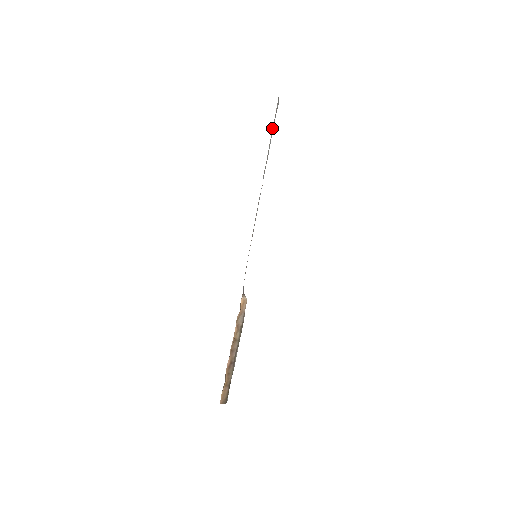
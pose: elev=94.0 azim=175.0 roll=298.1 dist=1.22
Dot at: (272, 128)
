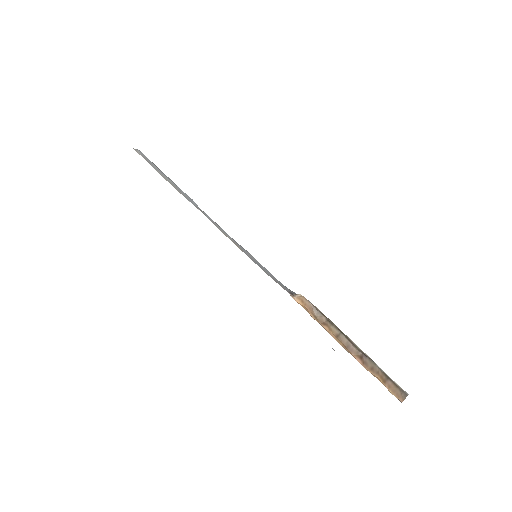
Dot at: occluded
